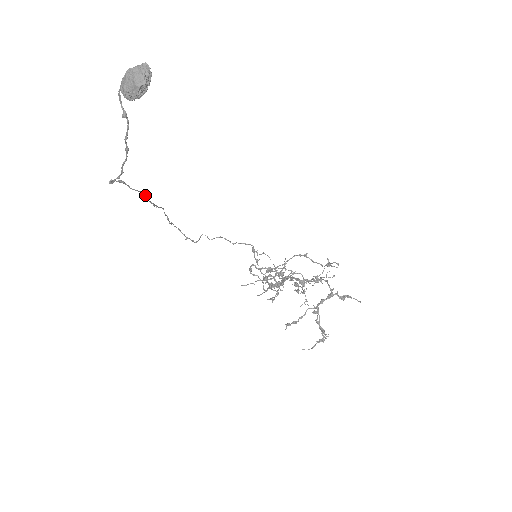
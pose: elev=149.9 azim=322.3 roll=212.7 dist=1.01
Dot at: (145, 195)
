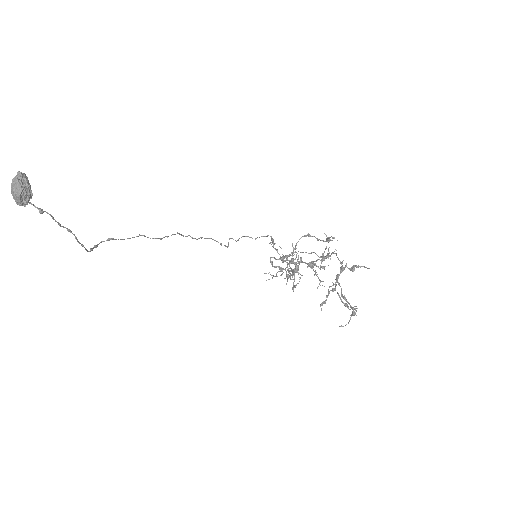
Dot at: (144, 236)
